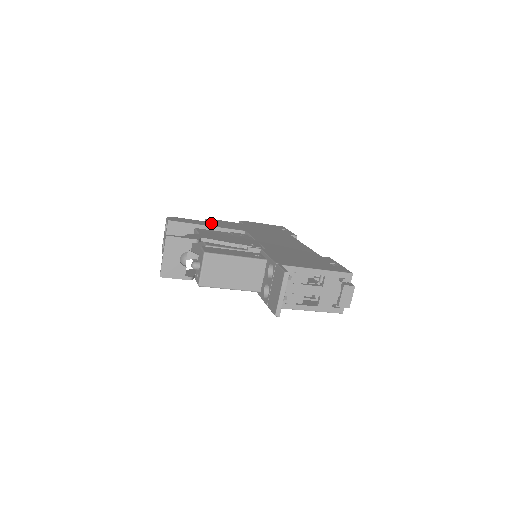
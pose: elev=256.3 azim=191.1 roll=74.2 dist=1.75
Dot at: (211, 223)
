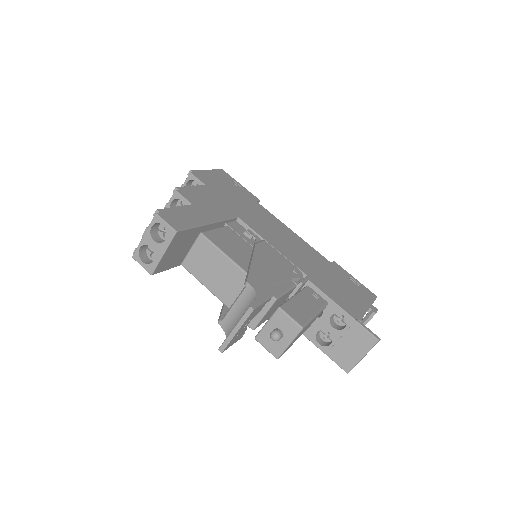
Dot at: (200, 209)
